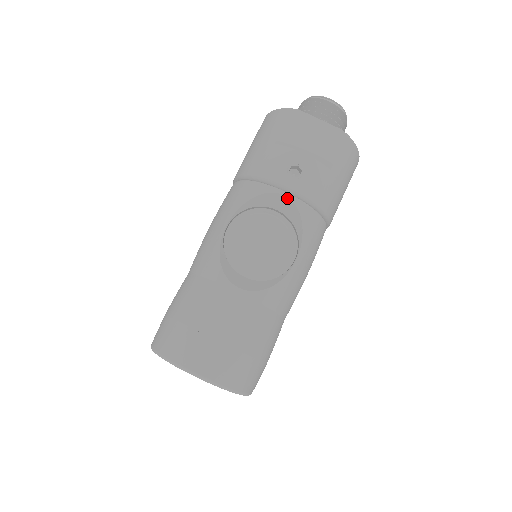
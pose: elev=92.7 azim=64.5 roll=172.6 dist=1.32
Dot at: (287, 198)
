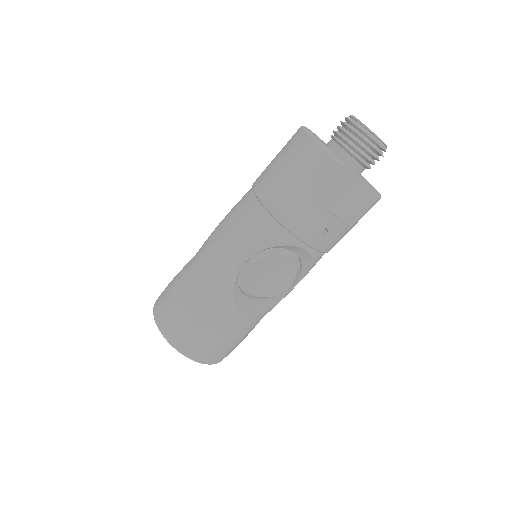
Dot at: (306, 252)
